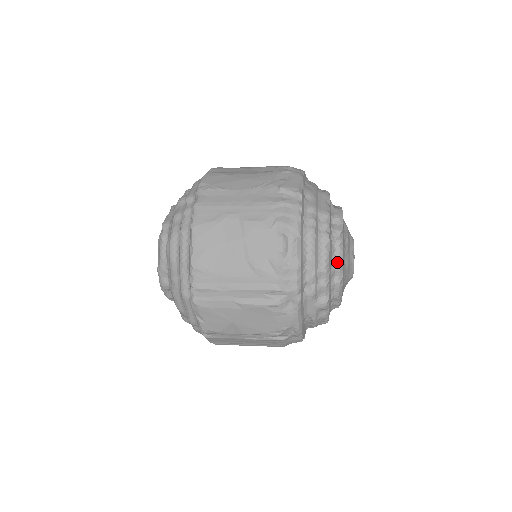
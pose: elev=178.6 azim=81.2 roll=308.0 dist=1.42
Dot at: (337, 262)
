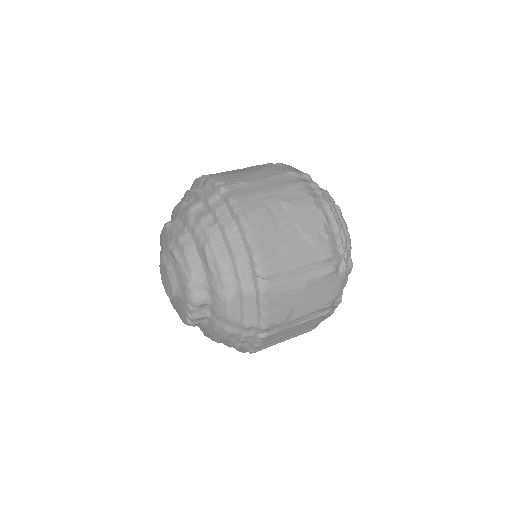
Dot at: occluded
